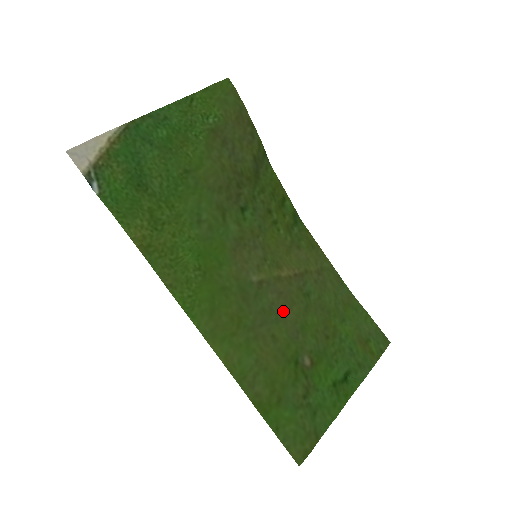
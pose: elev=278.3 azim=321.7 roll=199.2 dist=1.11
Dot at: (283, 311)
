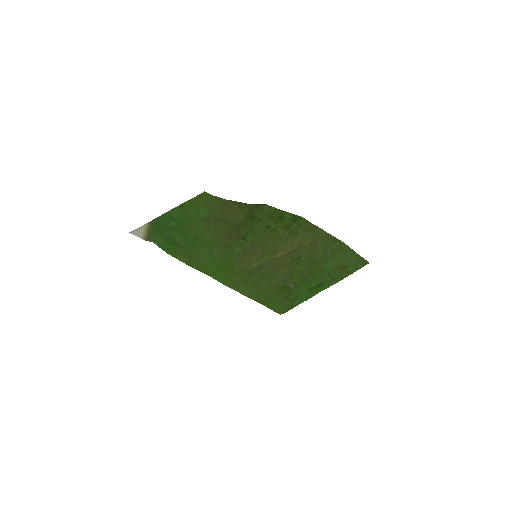
Dot at: (276, 272)
